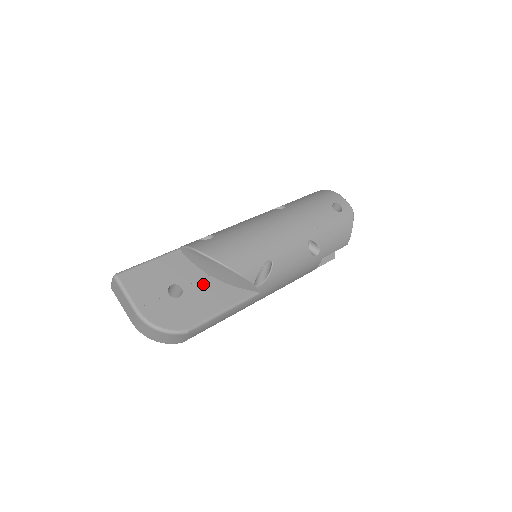
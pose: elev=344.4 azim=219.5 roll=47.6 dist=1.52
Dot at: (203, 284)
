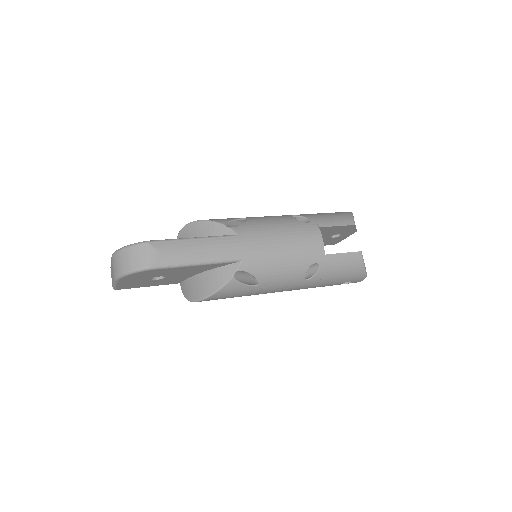
Dot at: occluded
